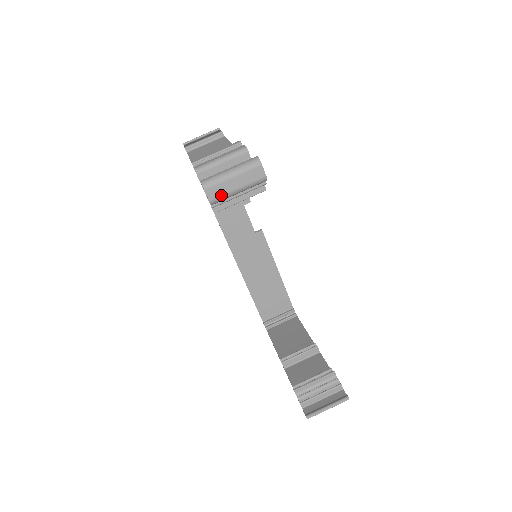
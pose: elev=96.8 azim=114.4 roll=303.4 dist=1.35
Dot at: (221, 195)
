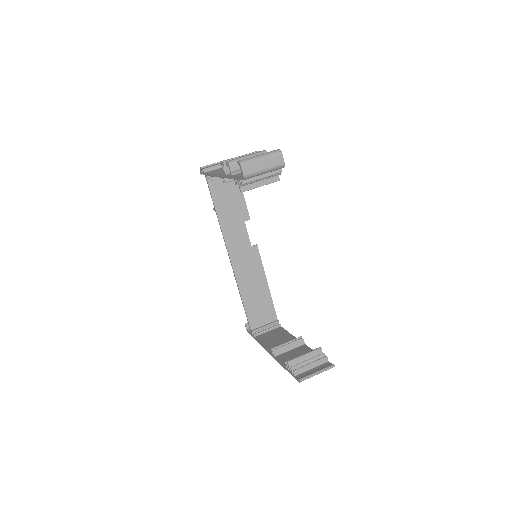
Dot at: (252, 172)
